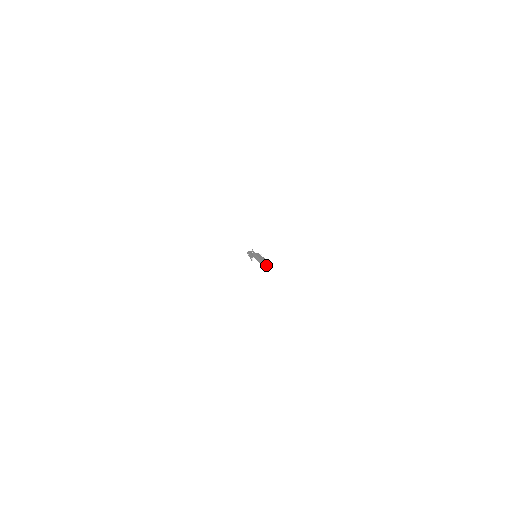
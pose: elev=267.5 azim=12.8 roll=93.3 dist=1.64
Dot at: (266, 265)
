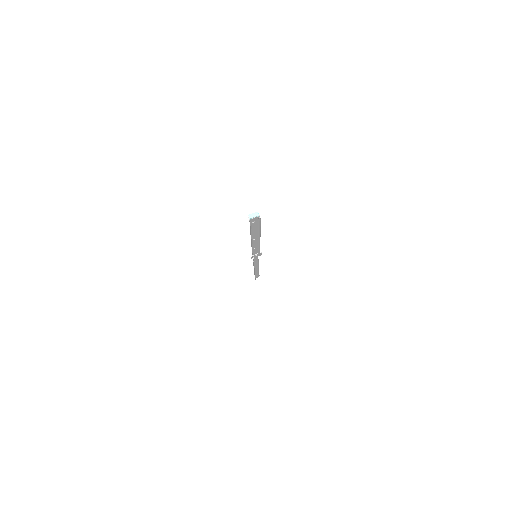
Dot at: (253, 215)
